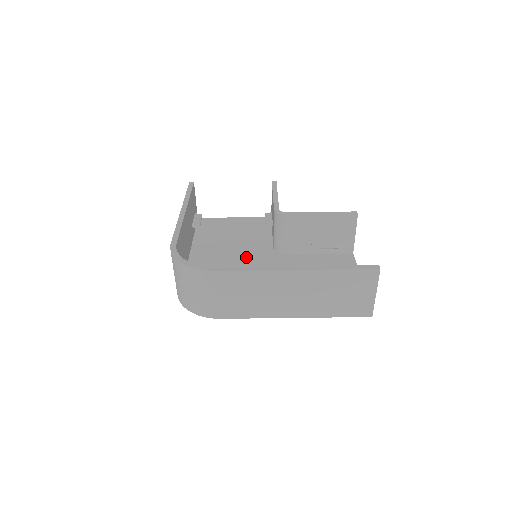
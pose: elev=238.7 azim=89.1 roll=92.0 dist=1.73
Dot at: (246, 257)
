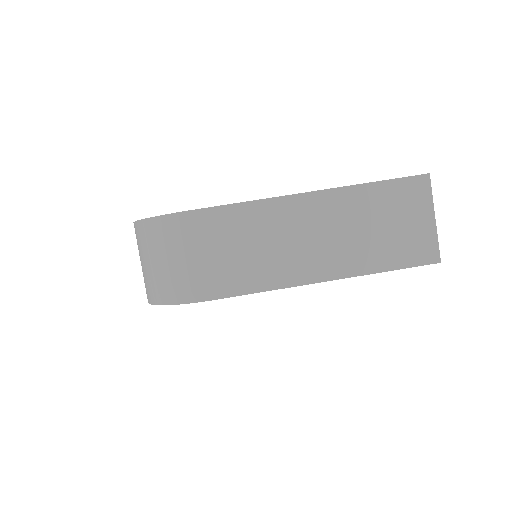
Dot at: occluded
